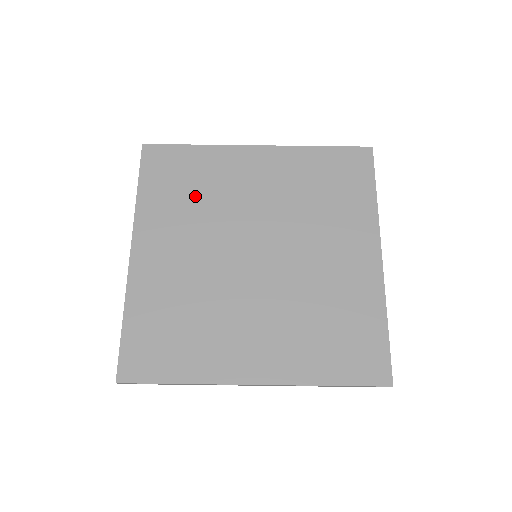
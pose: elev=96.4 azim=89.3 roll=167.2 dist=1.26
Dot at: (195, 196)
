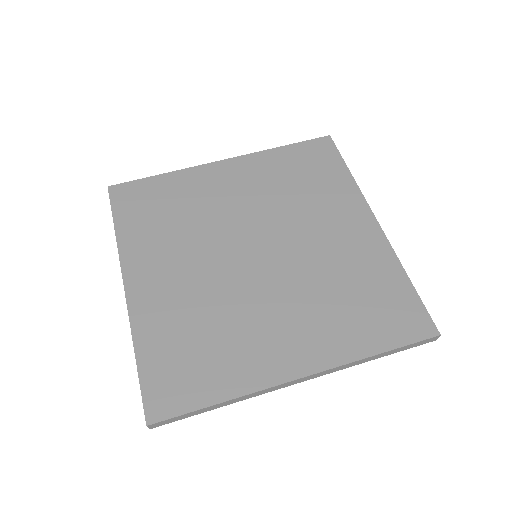
Dot at: (176, 218)
